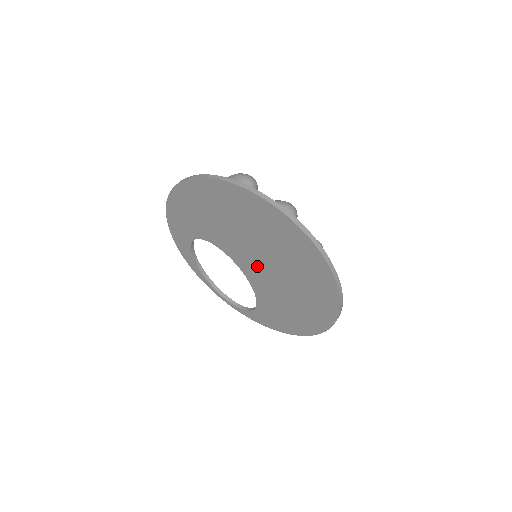
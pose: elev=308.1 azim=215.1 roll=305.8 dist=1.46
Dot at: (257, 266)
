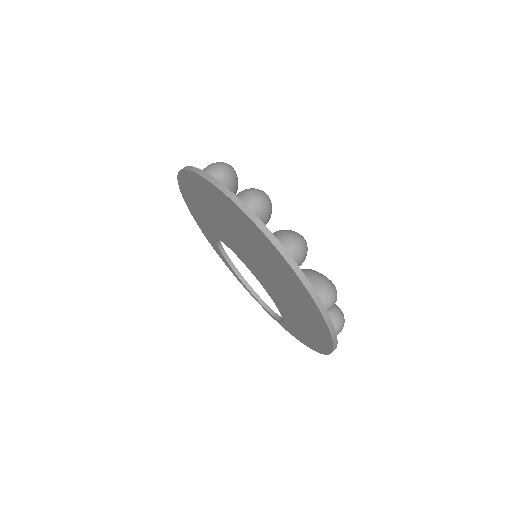
Dot at: (256, 267)
